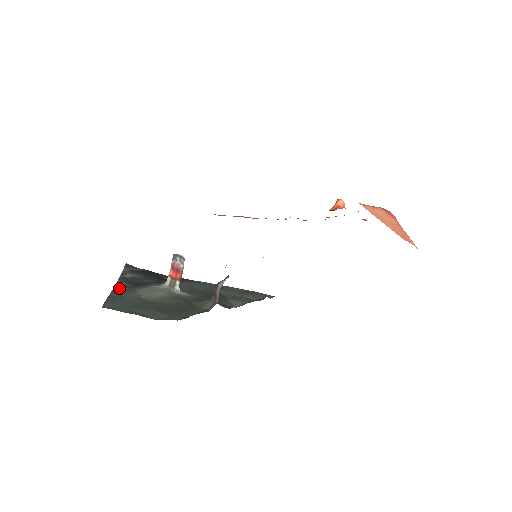
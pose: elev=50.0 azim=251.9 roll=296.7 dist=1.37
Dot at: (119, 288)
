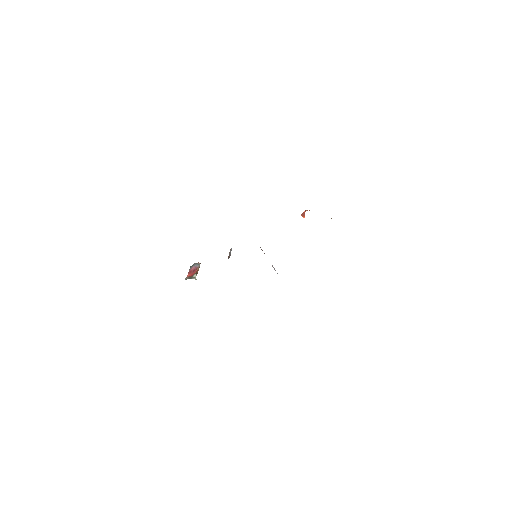
Dot at: occluded
